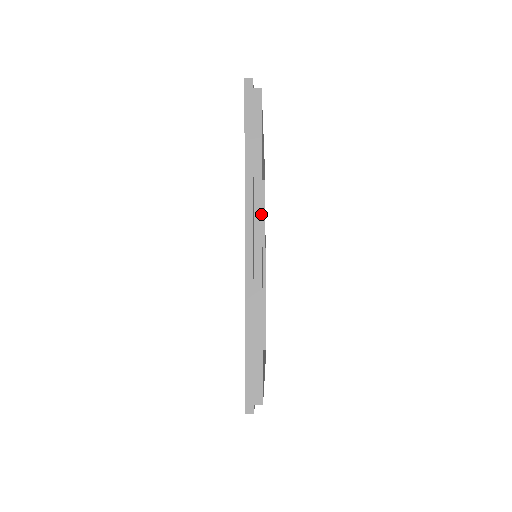
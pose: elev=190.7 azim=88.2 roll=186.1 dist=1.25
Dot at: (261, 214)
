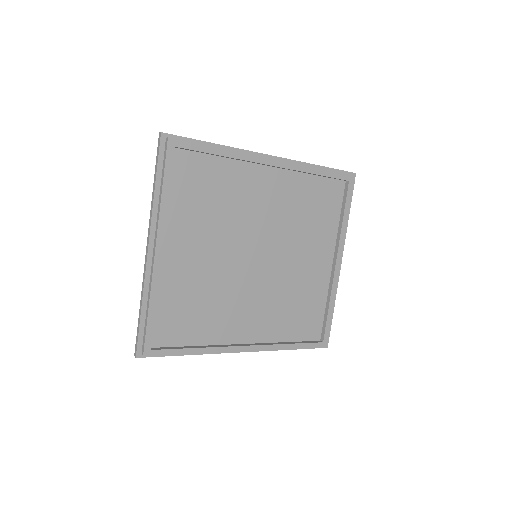
Dot at: (157, 230)
